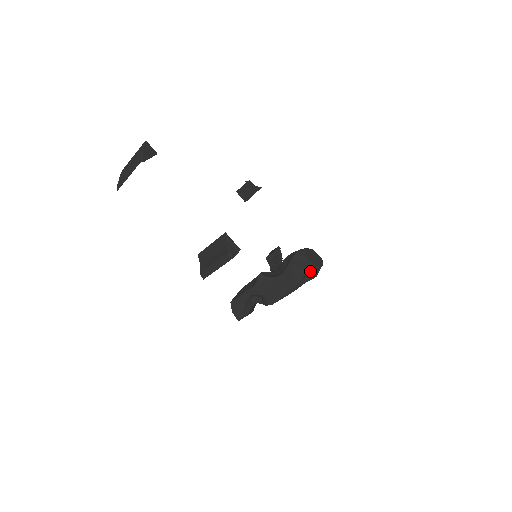
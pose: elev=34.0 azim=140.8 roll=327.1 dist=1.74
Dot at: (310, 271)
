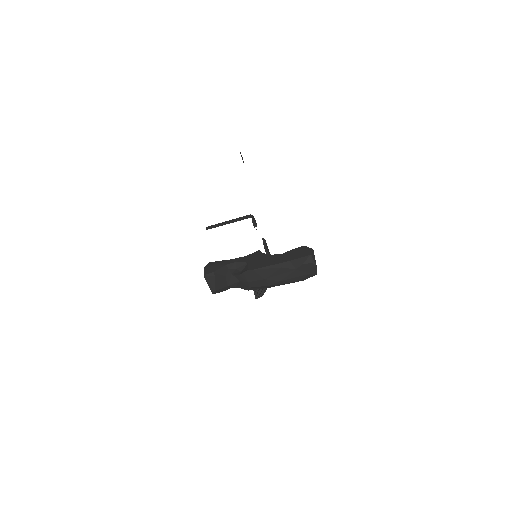
Dot at: (309, 258)
